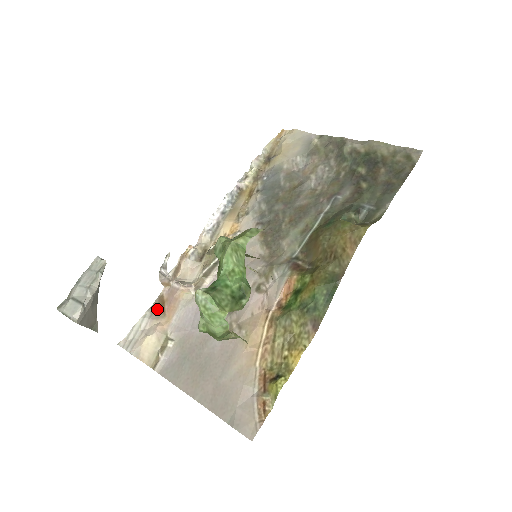
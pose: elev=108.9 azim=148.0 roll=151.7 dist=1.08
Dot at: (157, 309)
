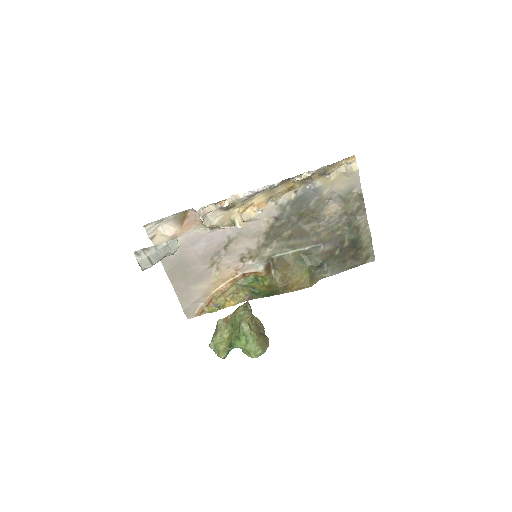
Dot at: (179, 218)
